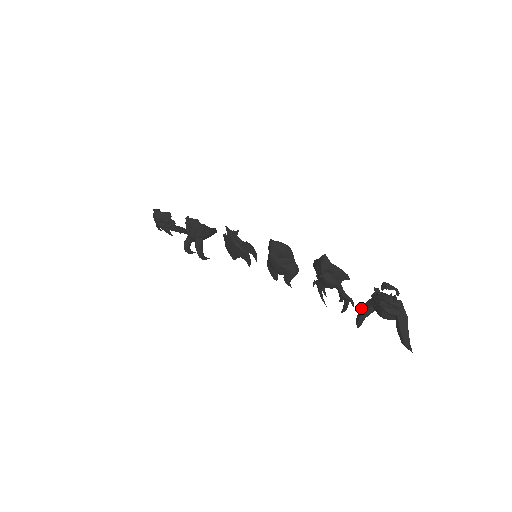
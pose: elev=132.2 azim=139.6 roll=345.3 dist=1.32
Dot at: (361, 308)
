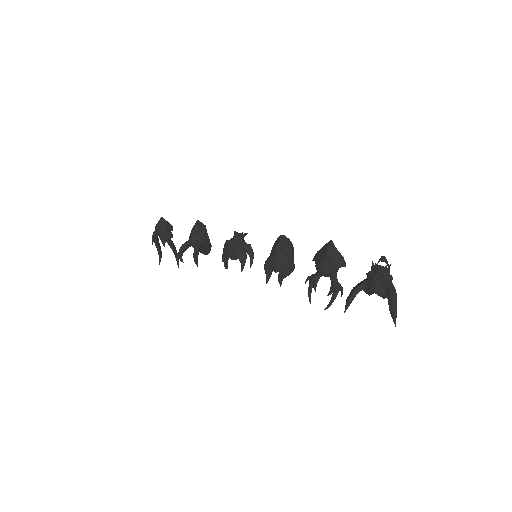
Dot at: (355, 286)
